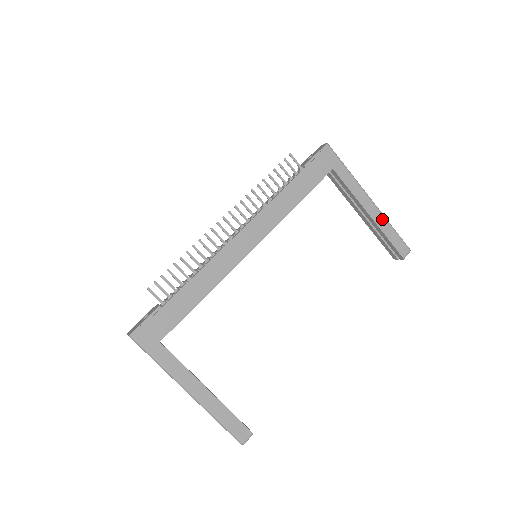
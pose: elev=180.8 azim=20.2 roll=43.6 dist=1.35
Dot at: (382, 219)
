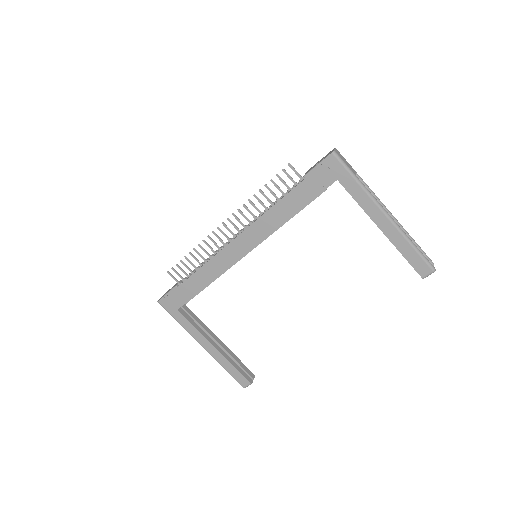
Dot at: (398, 235)
